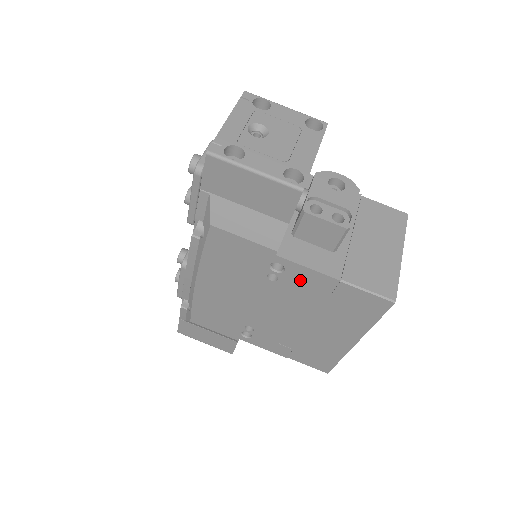
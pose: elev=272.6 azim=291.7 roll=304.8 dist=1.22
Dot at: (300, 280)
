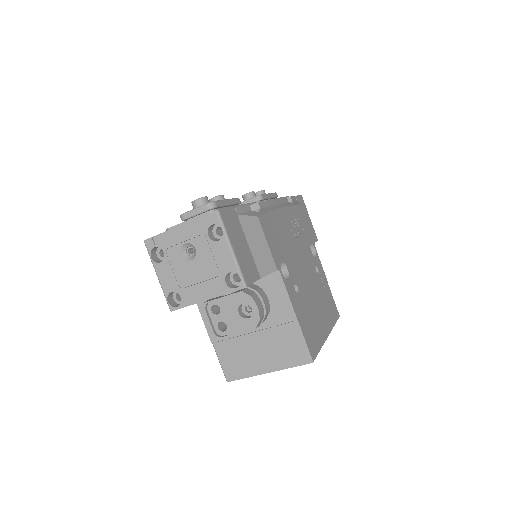
Dot at: occluded
